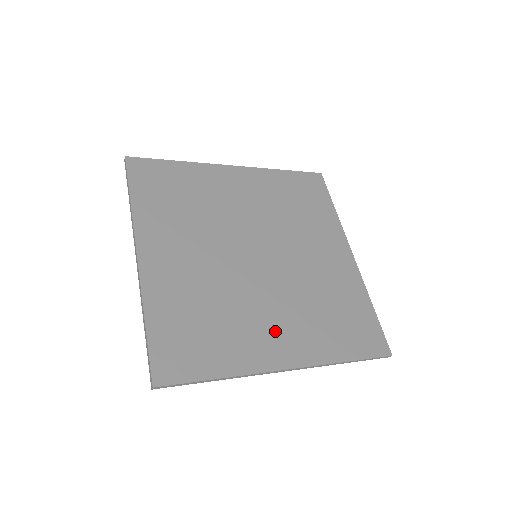
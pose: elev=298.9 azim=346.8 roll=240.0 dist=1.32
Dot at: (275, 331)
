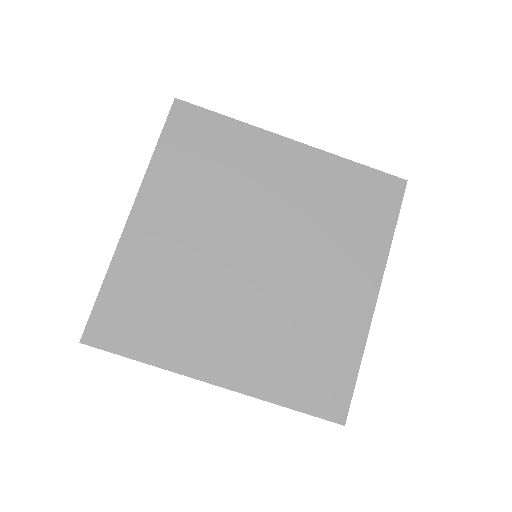
Dot at: (340, 286)
